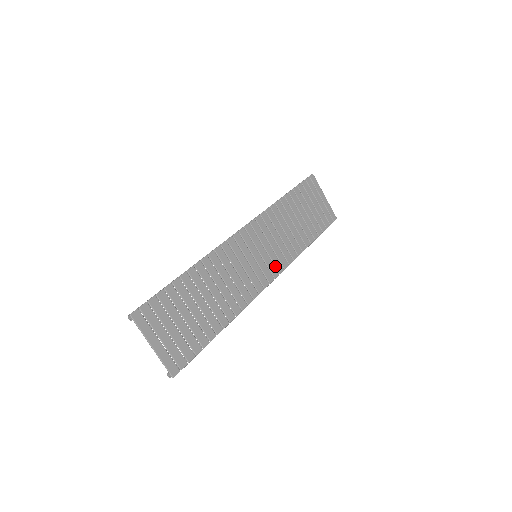
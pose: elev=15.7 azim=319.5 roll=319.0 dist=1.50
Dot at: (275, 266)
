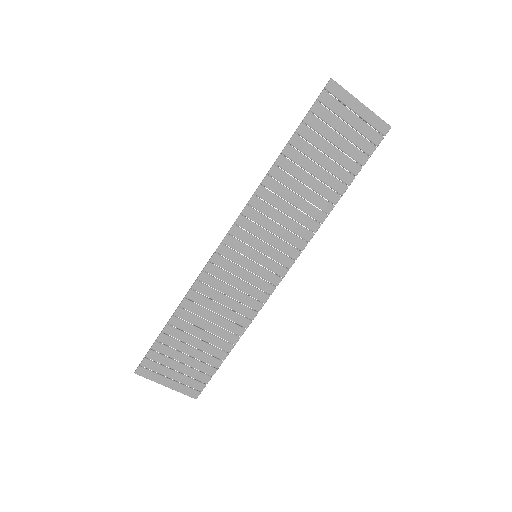
Dot at: (286, 255)
